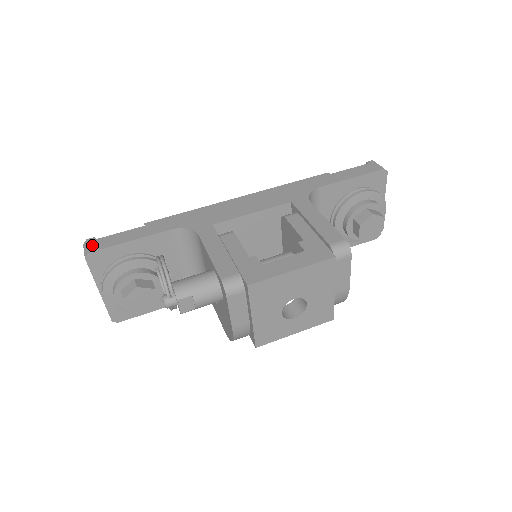
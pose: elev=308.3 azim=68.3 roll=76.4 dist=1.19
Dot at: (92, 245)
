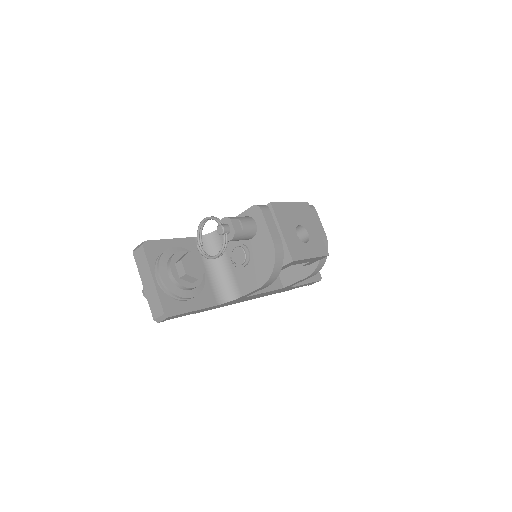
Dot at: occluded
